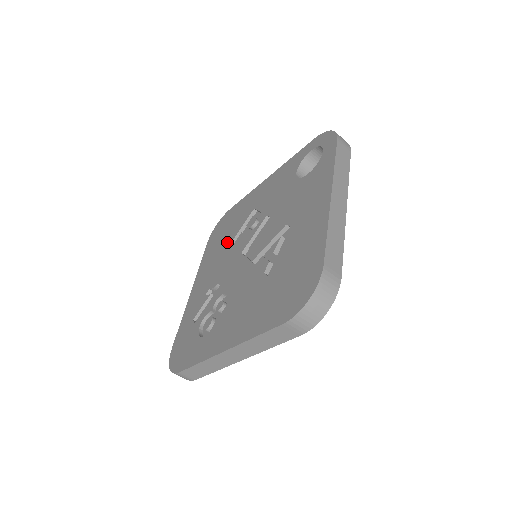
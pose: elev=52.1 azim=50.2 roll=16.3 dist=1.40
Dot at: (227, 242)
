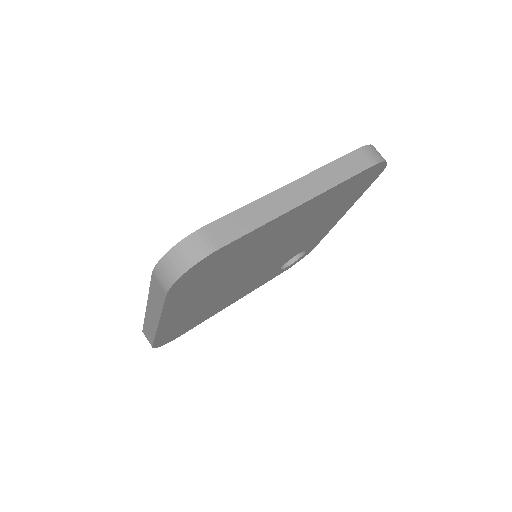
Dot at: occluded
